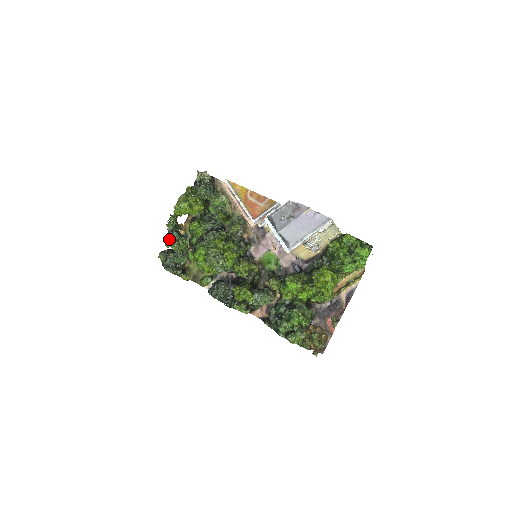
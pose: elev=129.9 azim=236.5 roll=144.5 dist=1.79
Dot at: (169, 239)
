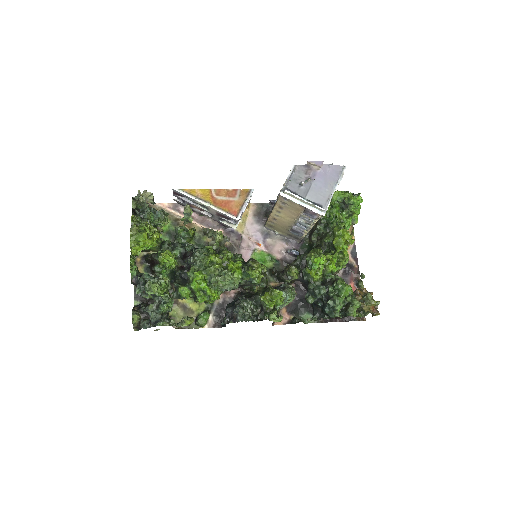
Dot at: (150, 282)
